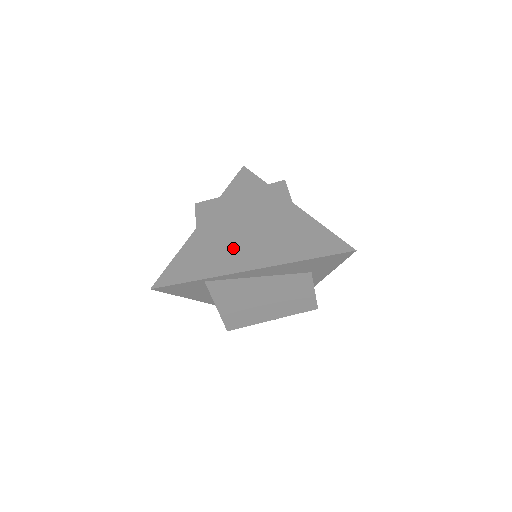
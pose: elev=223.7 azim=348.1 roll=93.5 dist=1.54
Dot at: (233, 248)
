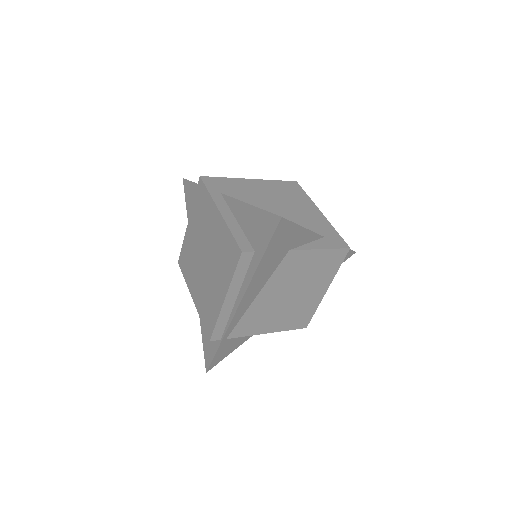
Dot at: (212, 299)
